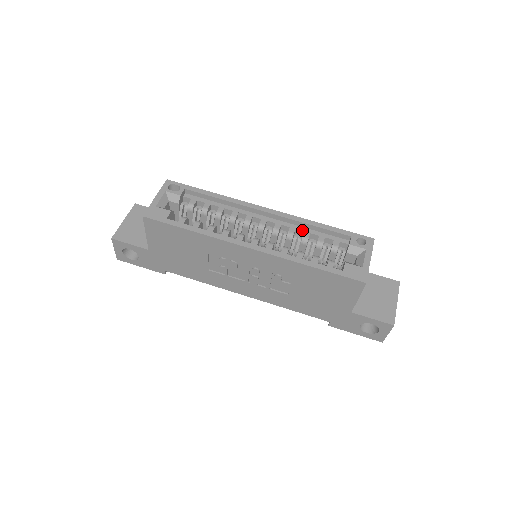
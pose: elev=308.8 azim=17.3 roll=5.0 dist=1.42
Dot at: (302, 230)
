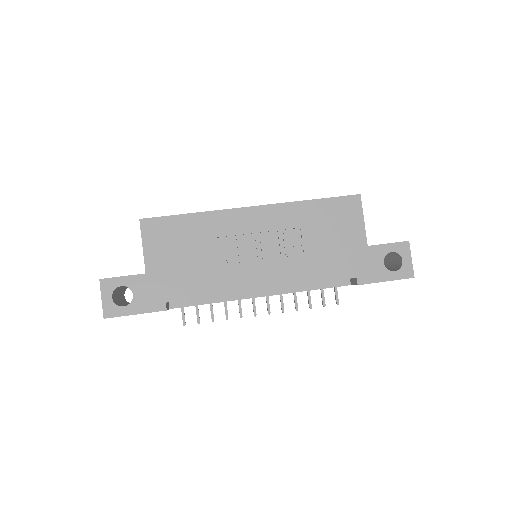
Dot at: occluded
